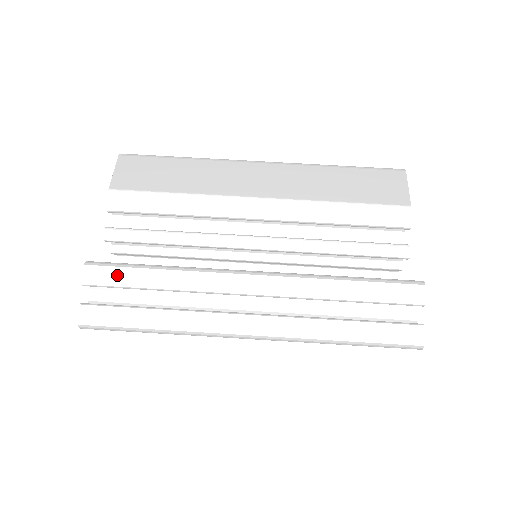
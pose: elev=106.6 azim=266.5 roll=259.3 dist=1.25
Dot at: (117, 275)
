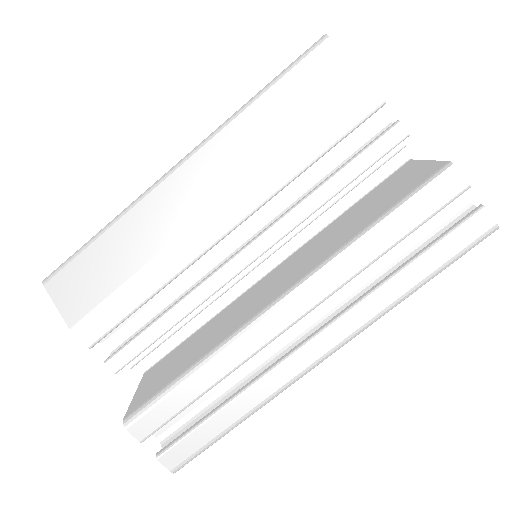
Dot at: (161, 411)
